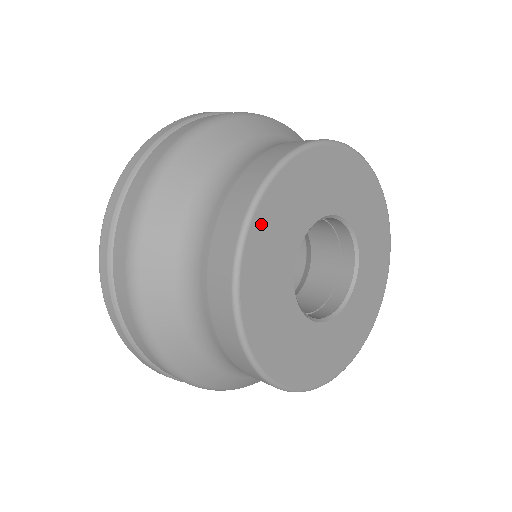
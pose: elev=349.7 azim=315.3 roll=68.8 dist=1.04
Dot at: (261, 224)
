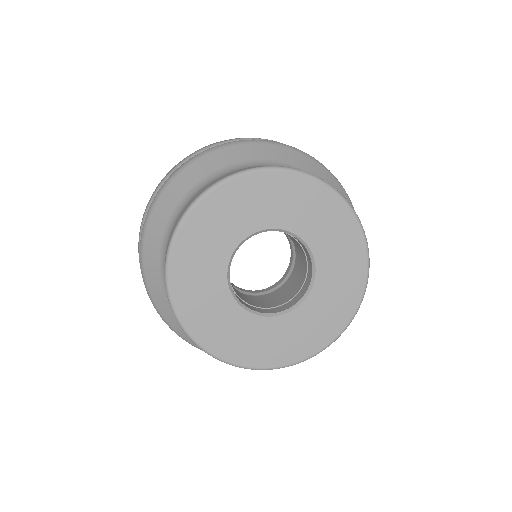
Dot at: (187, 237)
